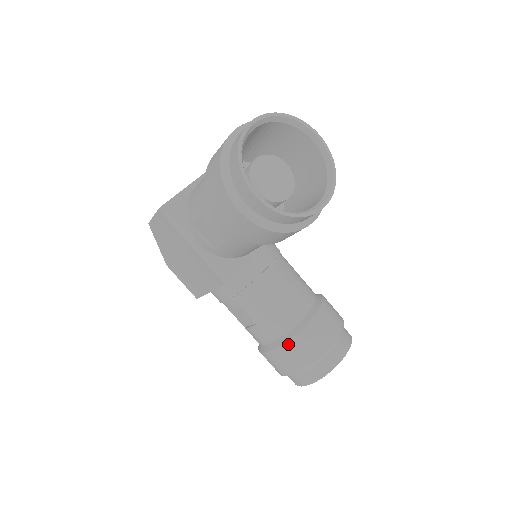
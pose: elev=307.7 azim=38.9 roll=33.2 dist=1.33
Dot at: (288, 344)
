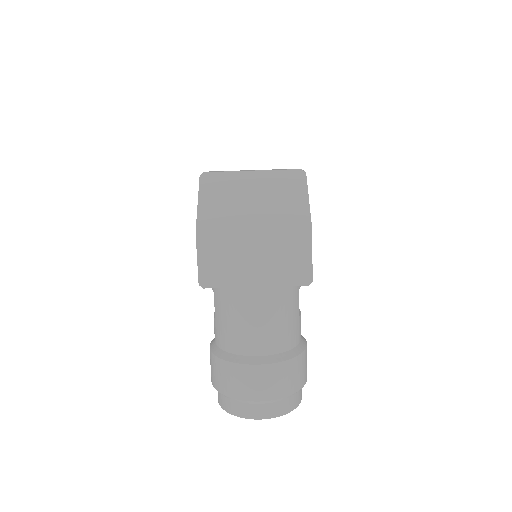
Dot at: occluded
